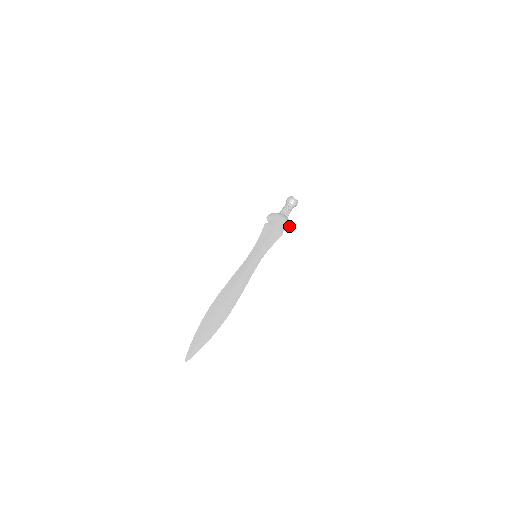
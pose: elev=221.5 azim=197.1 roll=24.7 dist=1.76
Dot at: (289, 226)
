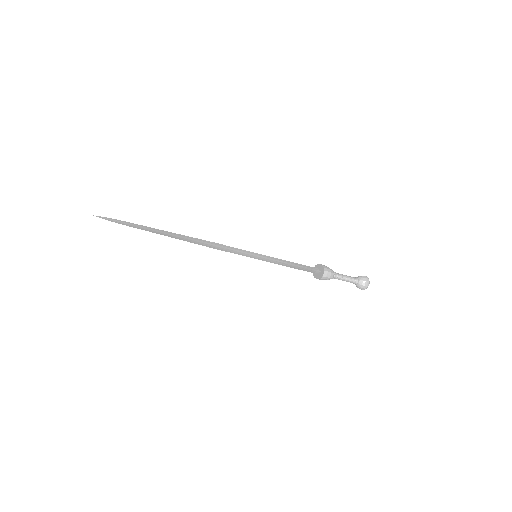
Dot at: (326, 270)
